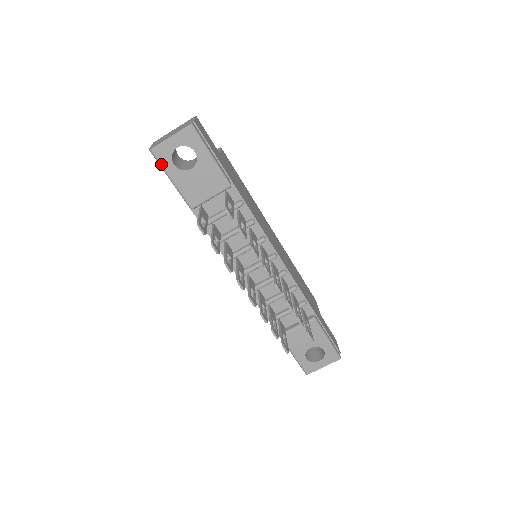
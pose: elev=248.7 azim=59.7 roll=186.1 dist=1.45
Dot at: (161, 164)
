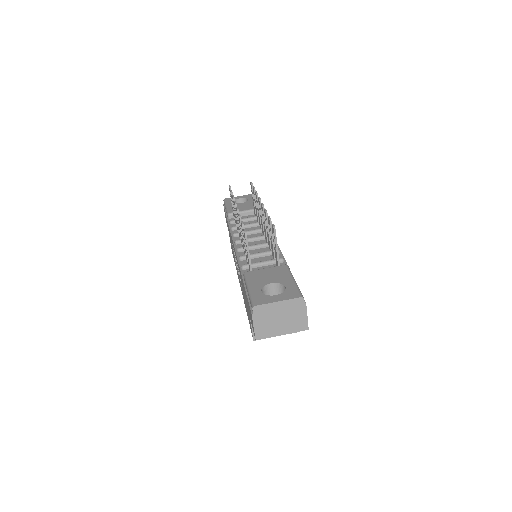
Dot at: (226, 202)
